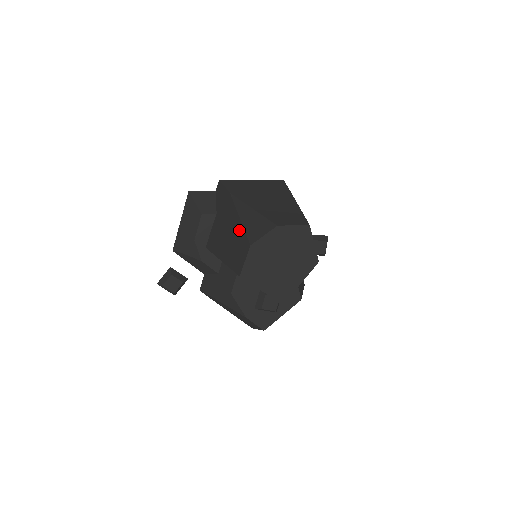
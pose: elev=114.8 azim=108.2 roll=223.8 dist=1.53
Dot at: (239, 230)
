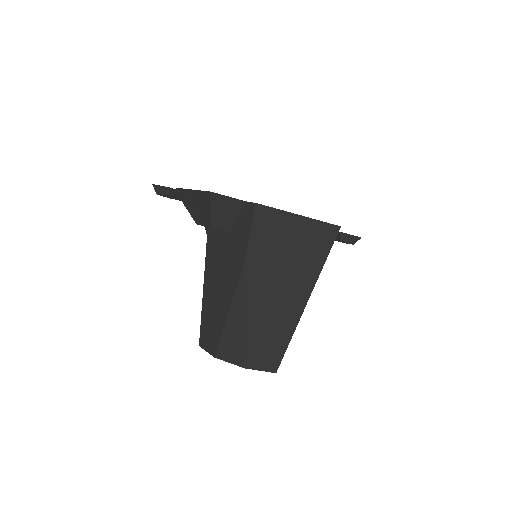
Dot at: (221, 321)
